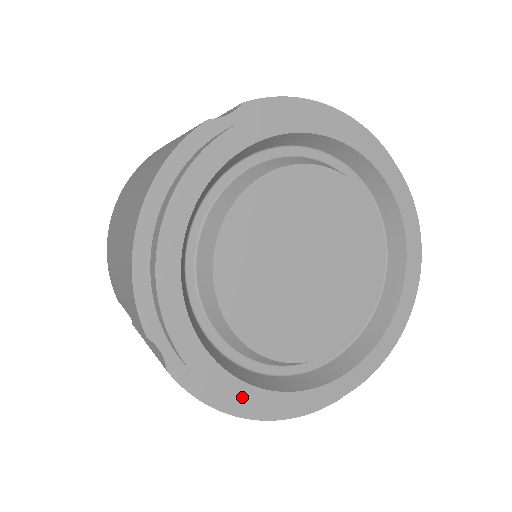
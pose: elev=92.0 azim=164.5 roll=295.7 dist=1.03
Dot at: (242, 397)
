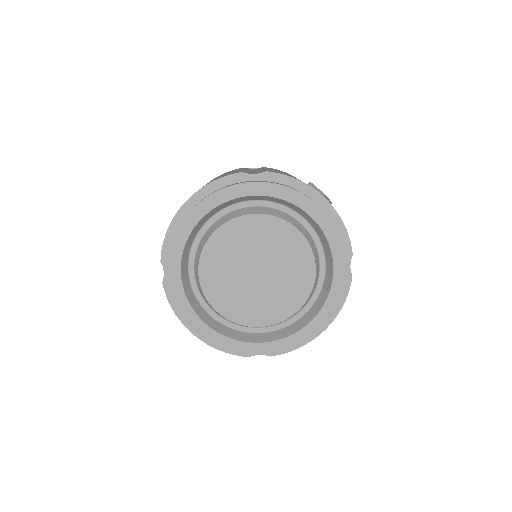
Dot at: (189, 317)
